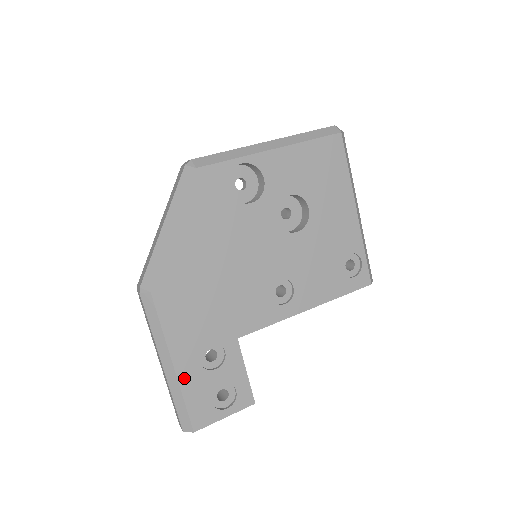
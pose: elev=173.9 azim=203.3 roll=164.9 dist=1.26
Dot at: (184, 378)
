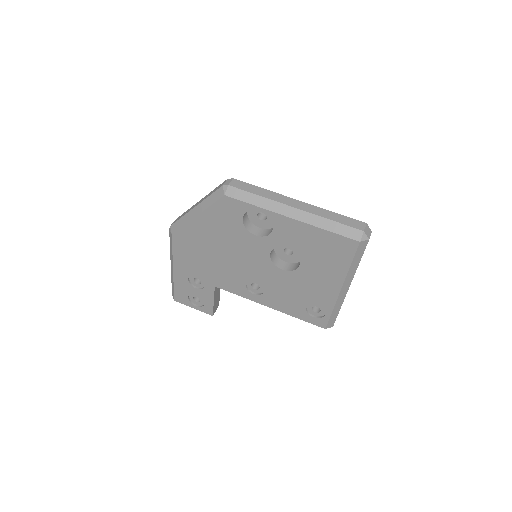
Dot at: (177, 279)
